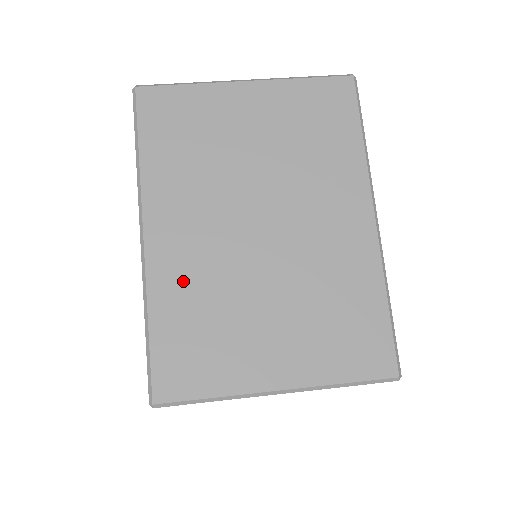
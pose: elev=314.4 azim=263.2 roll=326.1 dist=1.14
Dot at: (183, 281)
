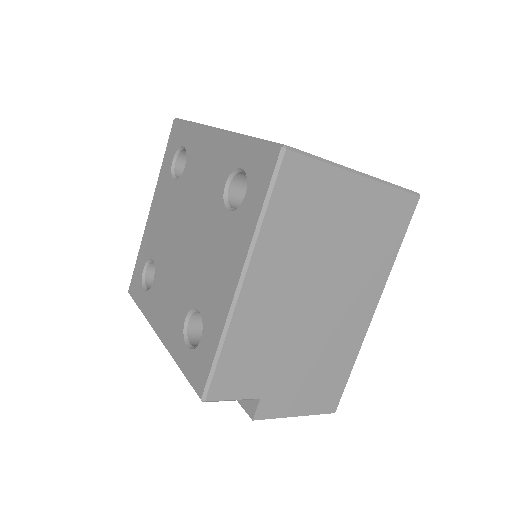
Dot at: occluded
